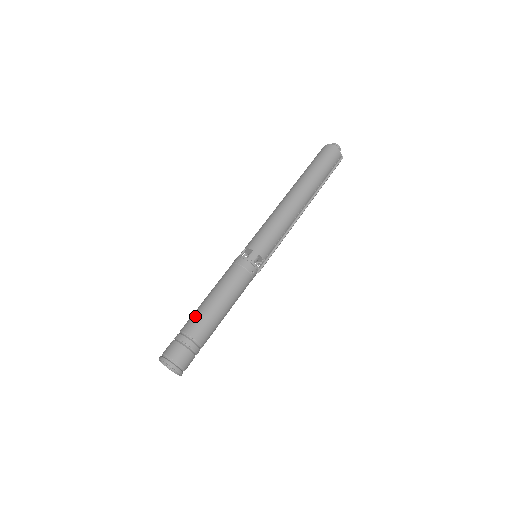
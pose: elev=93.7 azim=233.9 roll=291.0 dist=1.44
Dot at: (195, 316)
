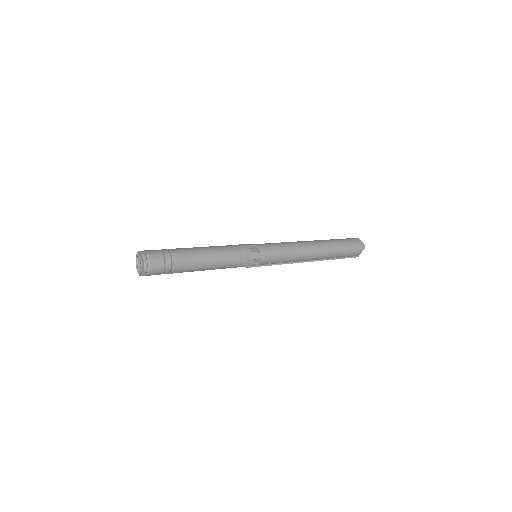
Dot at: (189, 252)
